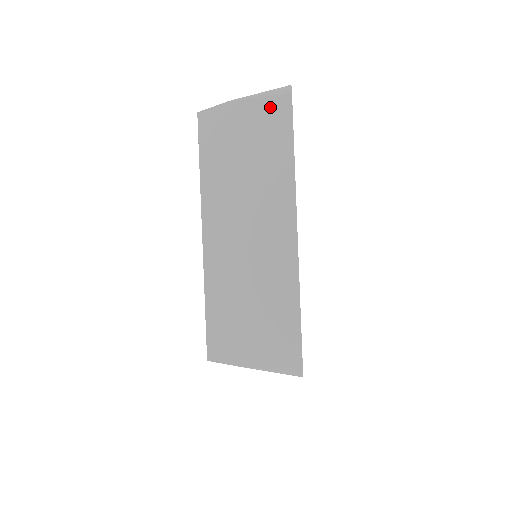
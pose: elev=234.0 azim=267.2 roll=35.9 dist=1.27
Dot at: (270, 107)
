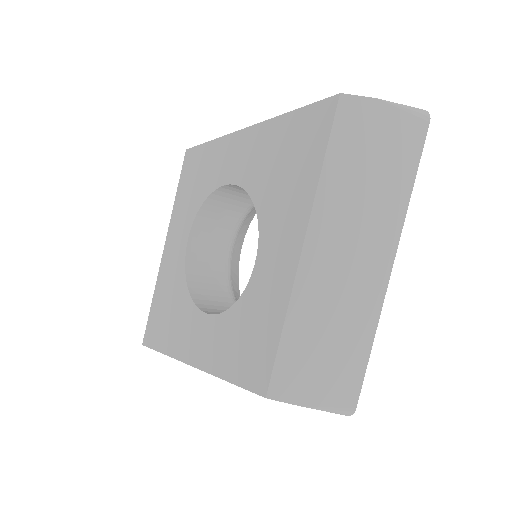
Dot at: (409, 126)
